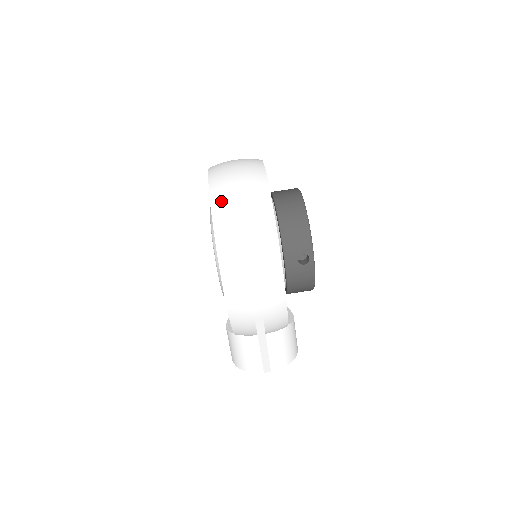
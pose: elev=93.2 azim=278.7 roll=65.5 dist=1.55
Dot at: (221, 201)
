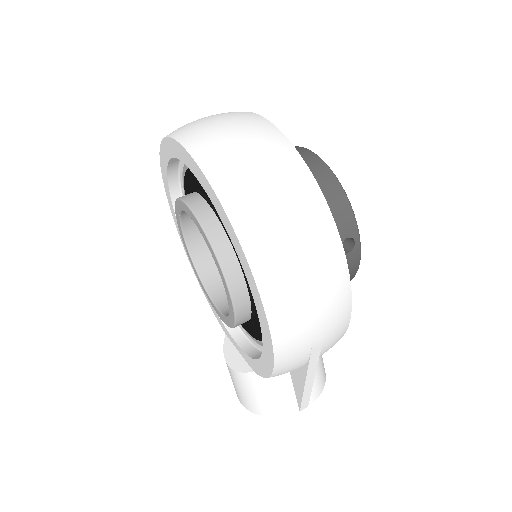
Dot at: (232, 182)
